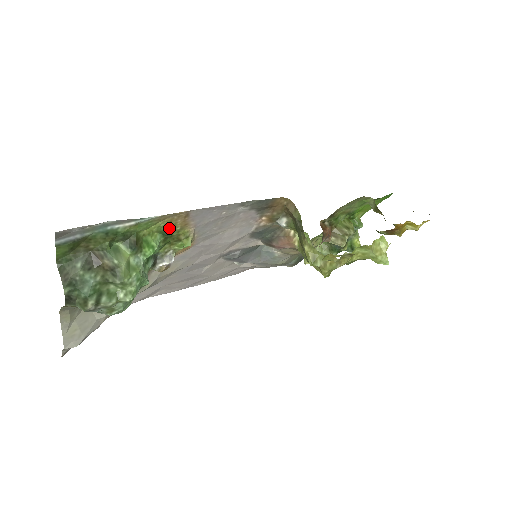
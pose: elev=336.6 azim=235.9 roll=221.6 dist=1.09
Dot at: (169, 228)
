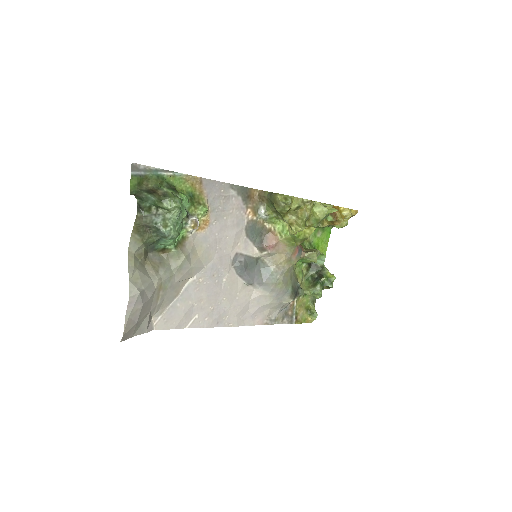
Dot at: (192, 191)
